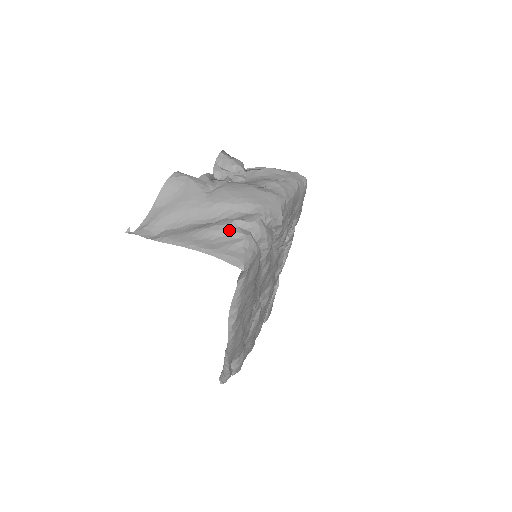
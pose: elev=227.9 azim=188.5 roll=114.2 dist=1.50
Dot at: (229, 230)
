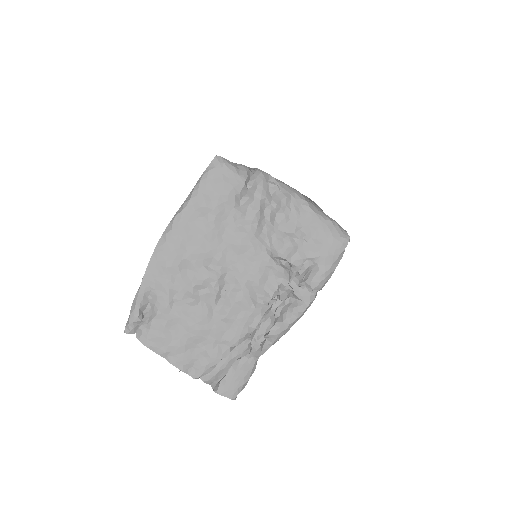
Dot at: occluded
